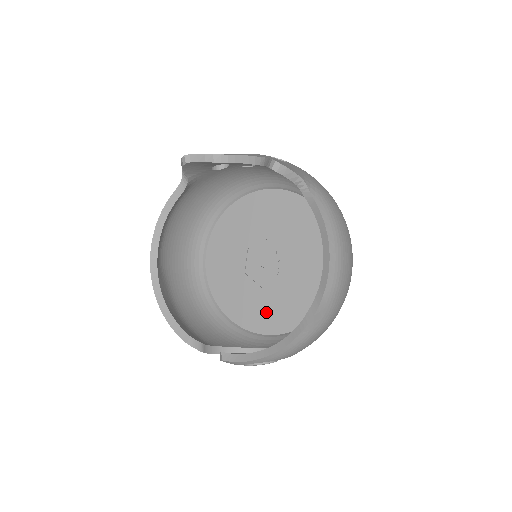
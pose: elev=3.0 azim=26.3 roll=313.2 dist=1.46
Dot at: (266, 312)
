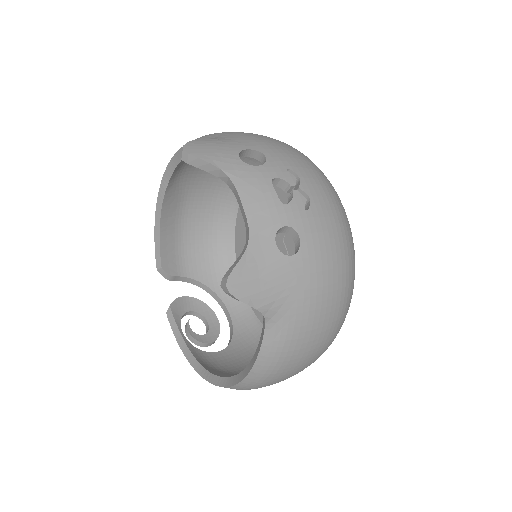
Dot at: occluded
